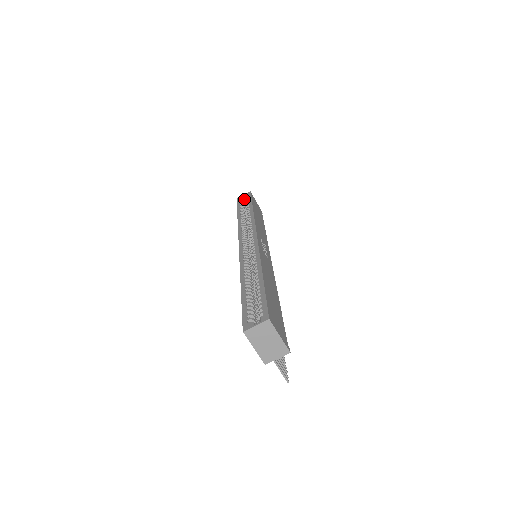
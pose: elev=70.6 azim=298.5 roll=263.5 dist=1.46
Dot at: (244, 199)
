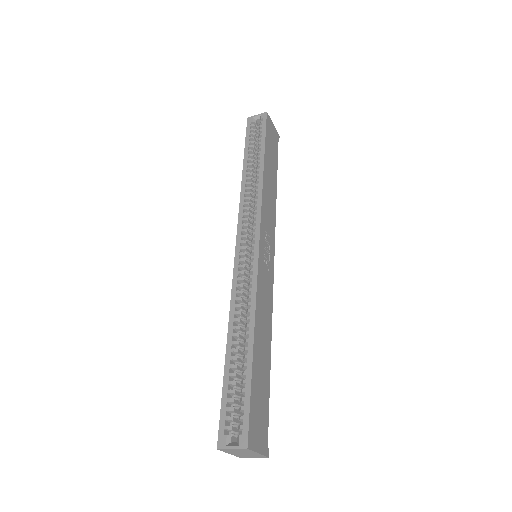
Dot at: (257, 121)
